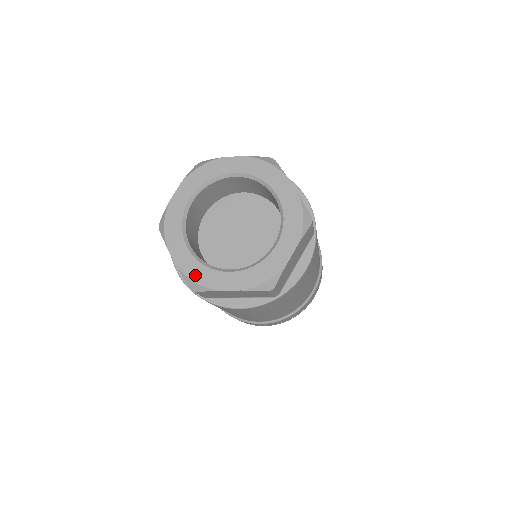
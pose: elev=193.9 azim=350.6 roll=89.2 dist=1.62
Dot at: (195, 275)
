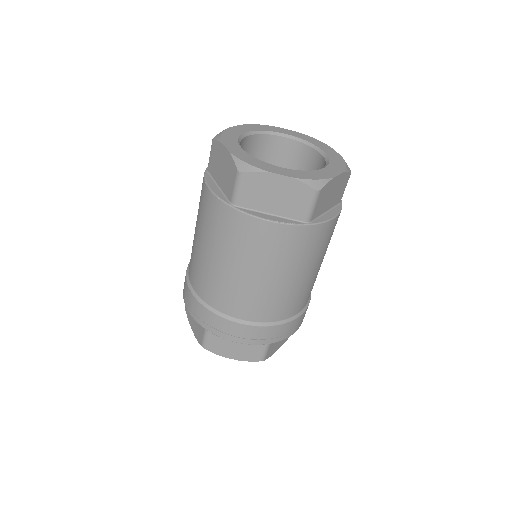
Dot at: (310, 176)
